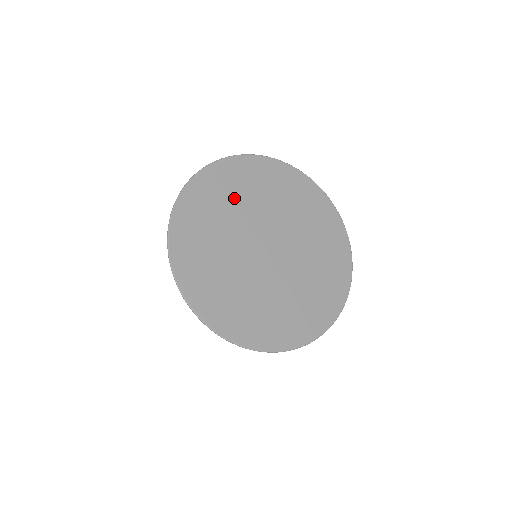
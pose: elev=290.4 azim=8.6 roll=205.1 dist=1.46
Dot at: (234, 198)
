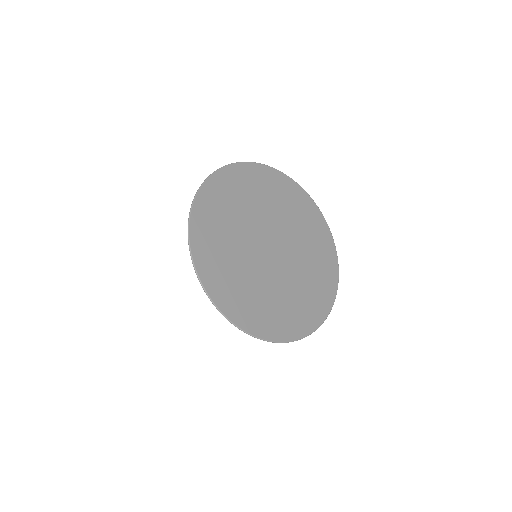
Dot at: (258, 196)
